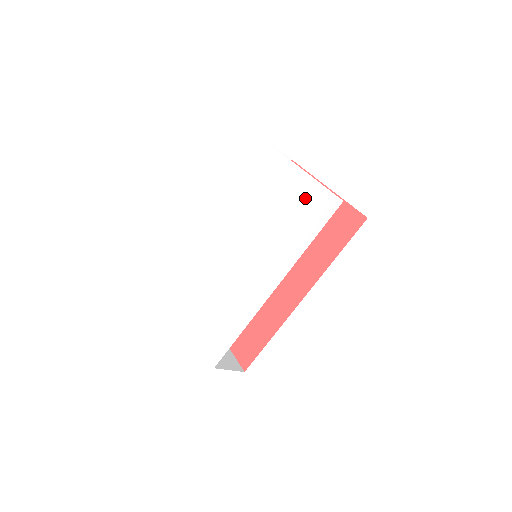
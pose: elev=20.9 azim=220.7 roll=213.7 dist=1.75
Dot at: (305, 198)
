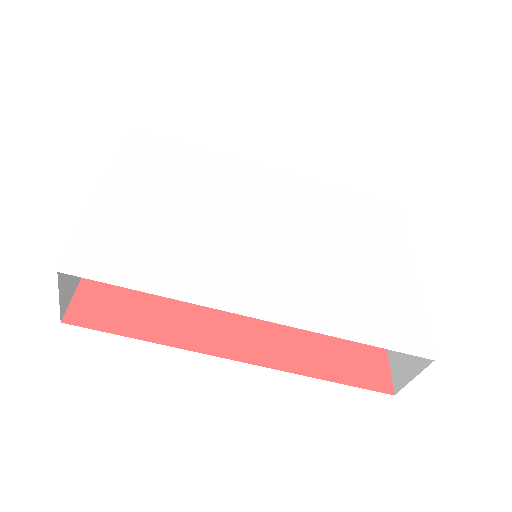
Dot at: (393, 297)
